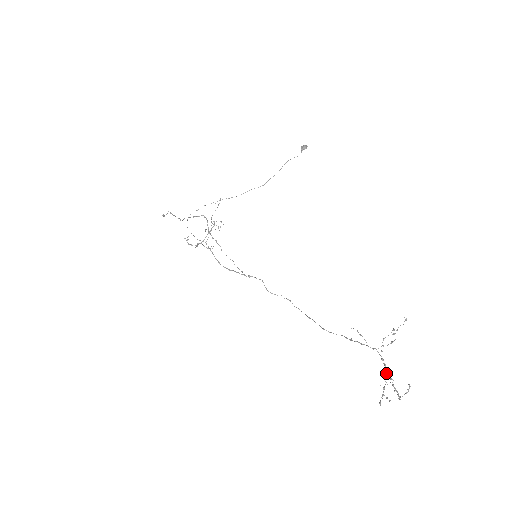
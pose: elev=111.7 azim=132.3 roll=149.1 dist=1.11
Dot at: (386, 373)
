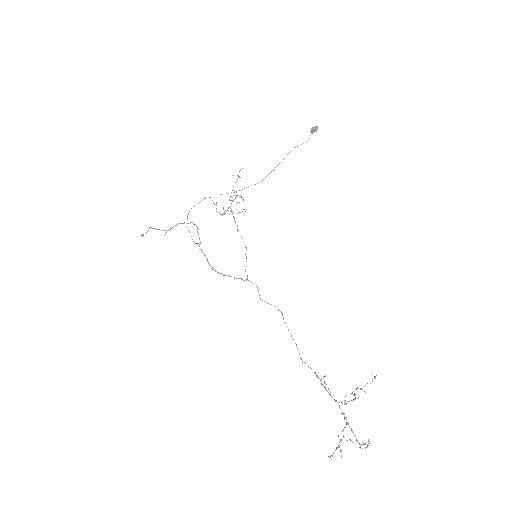
Dot at: occluded
